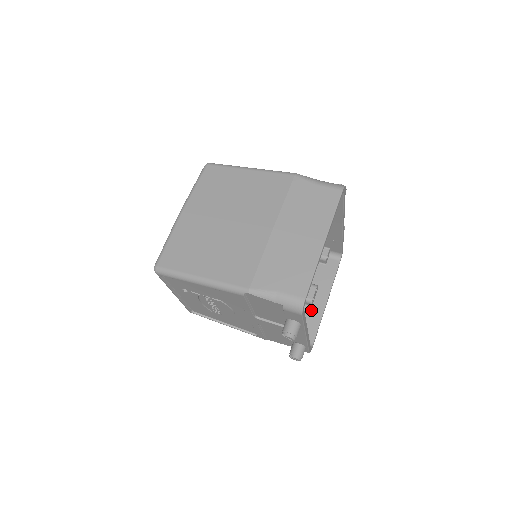
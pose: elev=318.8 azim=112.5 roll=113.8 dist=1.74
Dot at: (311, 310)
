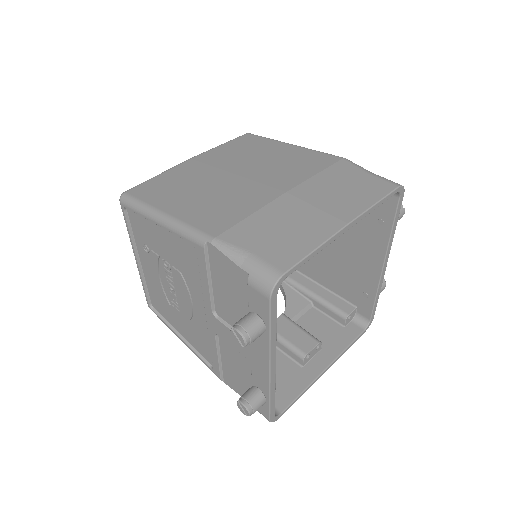
Dot at: (299, 370)
